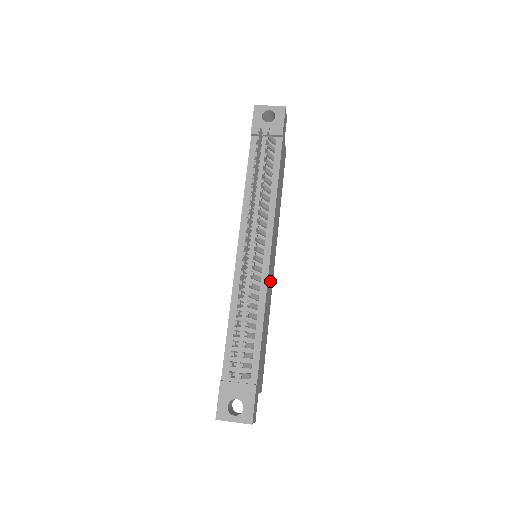
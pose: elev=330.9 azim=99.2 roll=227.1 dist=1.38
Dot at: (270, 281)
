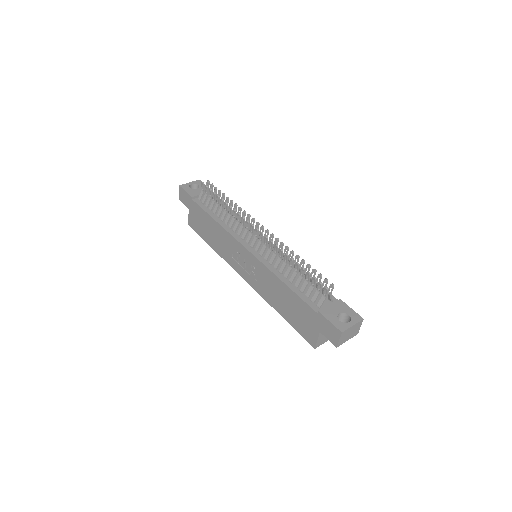
Dot at: occluded
